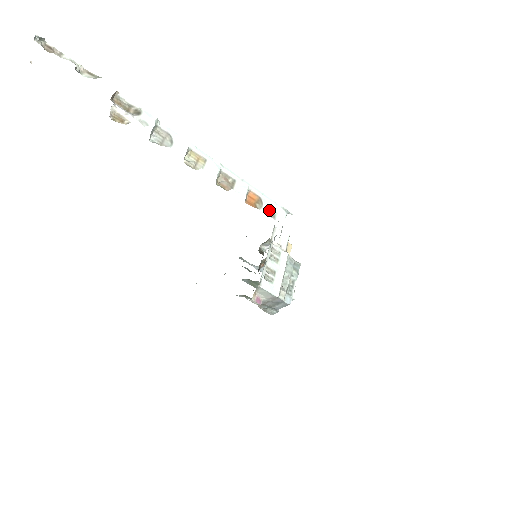
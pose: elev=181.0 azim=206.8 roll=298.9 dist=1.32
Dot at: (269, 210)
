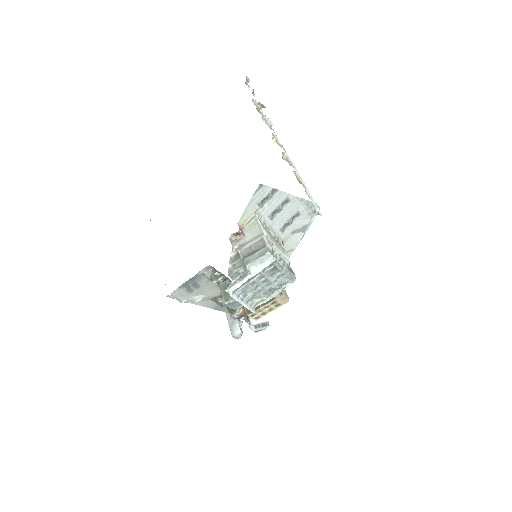
Dot at: (306, 191)
